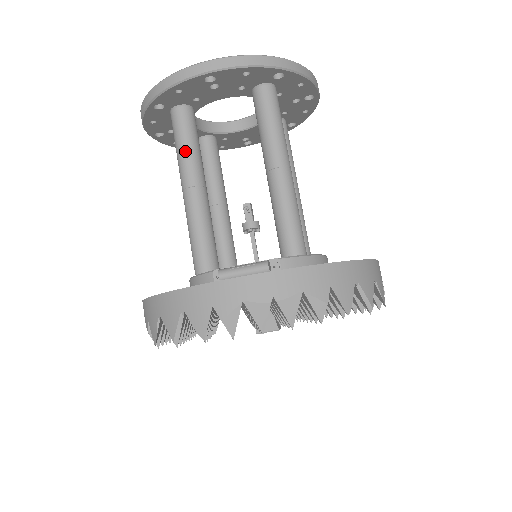
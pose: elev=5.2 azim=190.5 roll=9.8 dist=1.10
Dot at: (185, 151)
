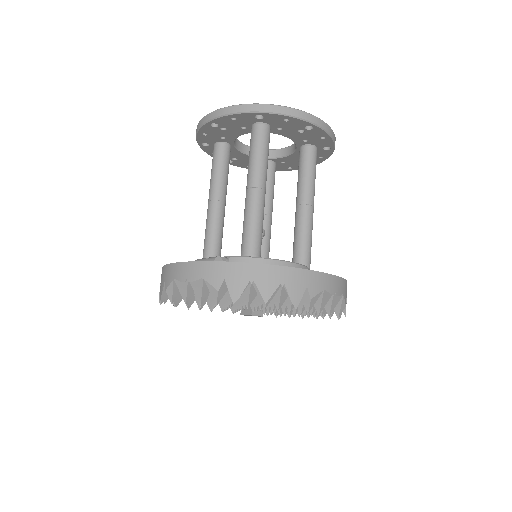
Dot at: (212, 175)
